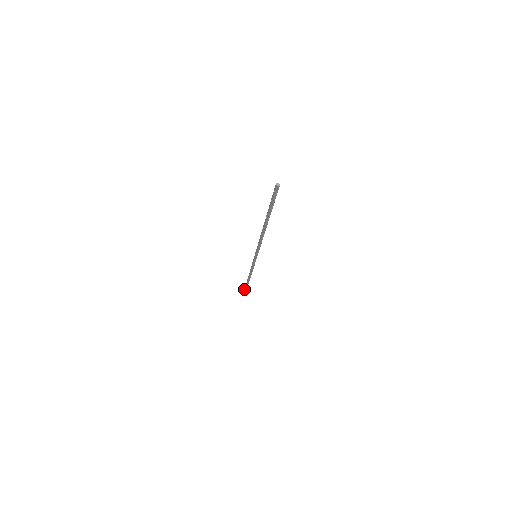
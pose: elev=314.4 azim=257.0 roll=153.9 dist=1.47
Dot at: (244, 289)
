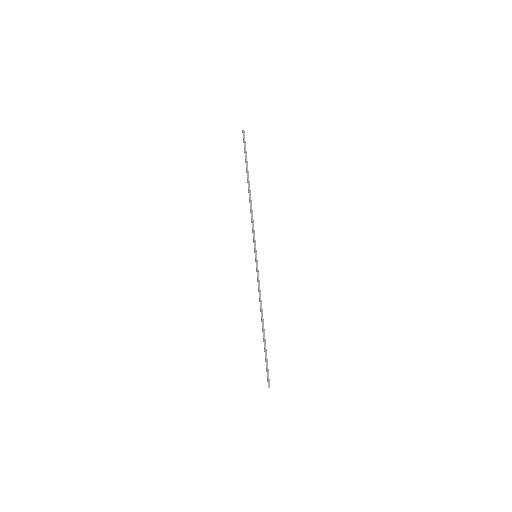
Dot at: occluded
